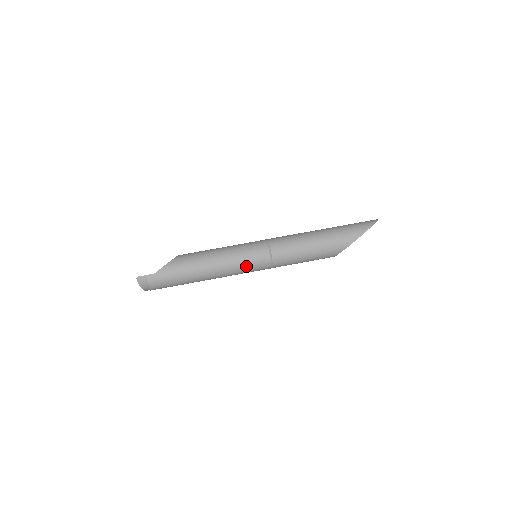
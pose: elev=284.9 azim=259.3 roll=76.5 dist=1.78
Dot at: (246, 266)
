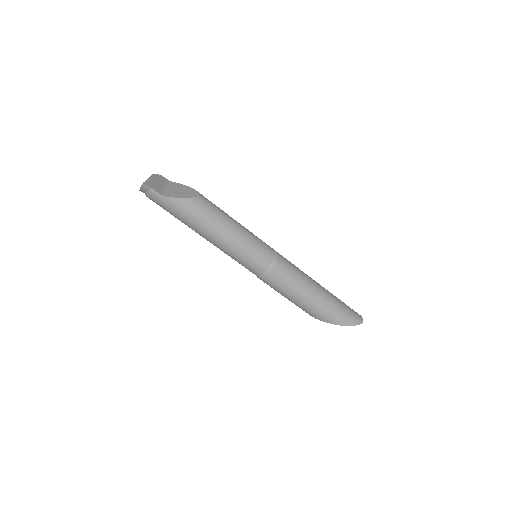
Dot at: (239, 261)
